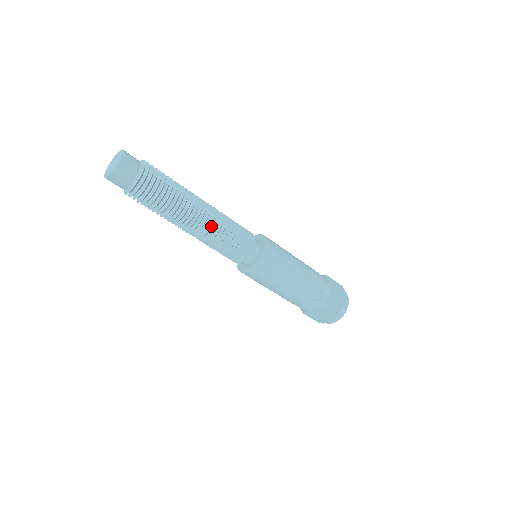
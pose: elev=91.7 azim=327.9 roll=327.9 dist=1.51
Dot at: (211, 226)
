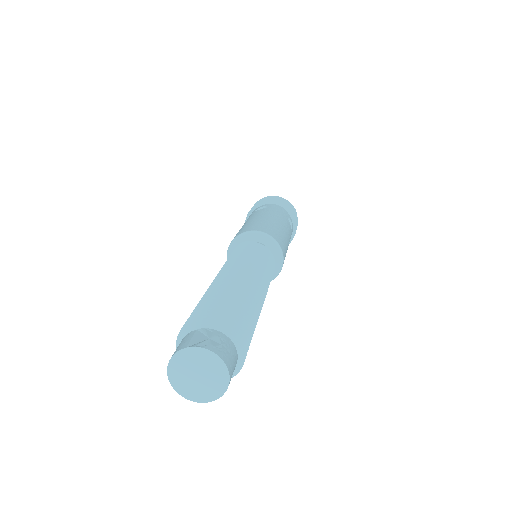
Dot at: occluded
